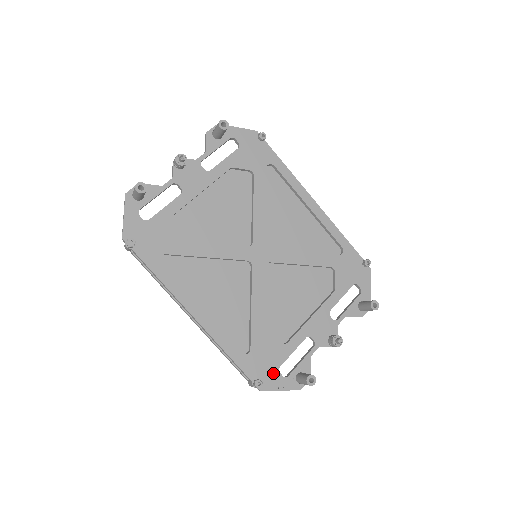
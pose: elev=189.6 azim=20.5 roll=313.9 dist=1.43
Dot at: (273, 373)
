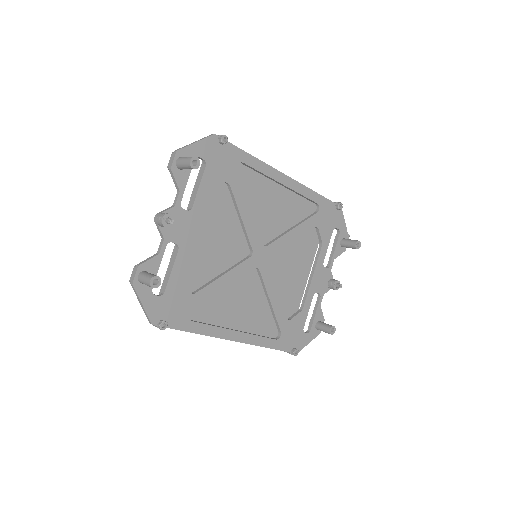
Dot at: (300, 336)
